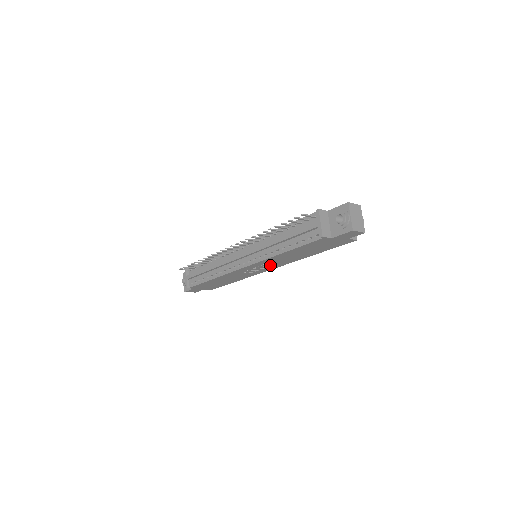
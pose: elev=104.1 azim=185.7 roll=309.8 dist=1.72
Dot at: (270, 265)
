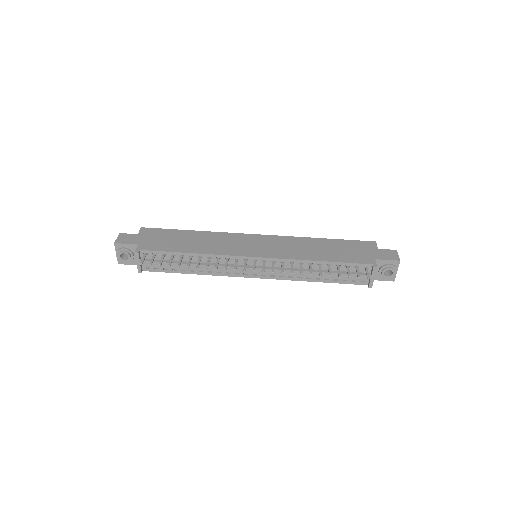
Dot at: occluded
